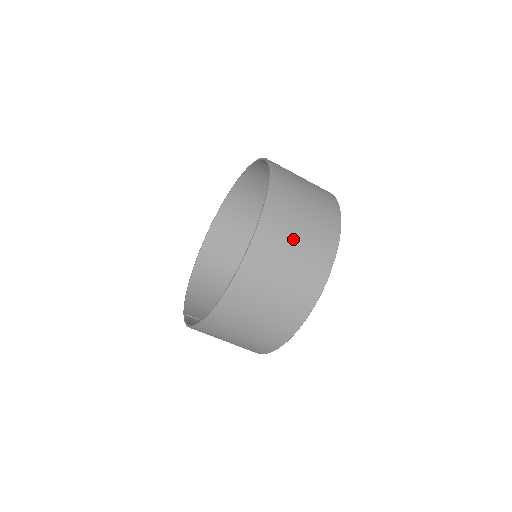
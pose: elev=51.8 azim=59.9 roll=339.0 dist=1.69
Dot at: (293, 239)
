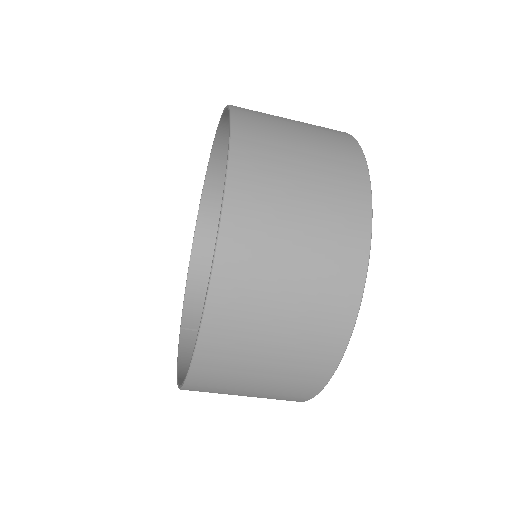
Dot at: (276, 297)
